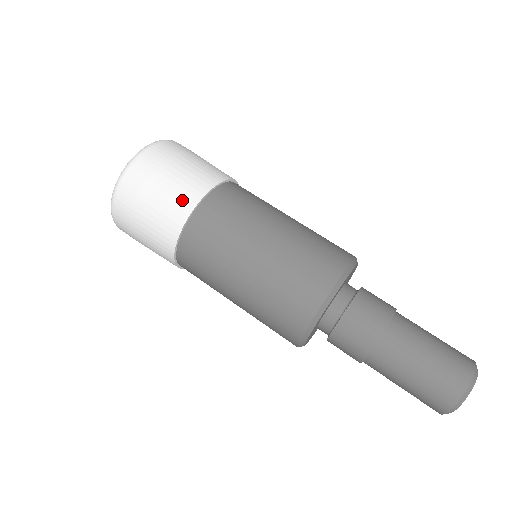
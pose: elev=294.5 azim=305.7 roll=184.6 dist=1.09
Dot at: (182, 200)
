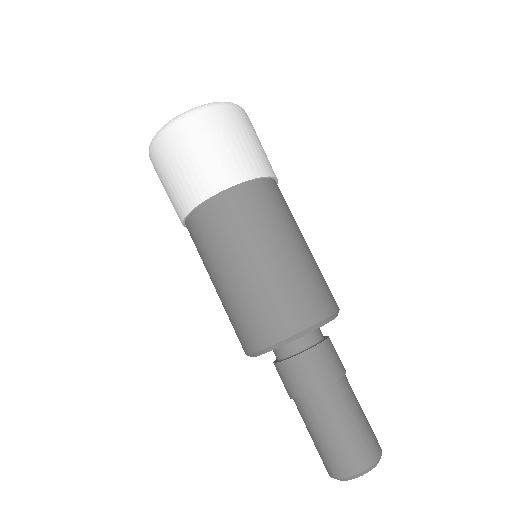
Dot at: (182, 199)
